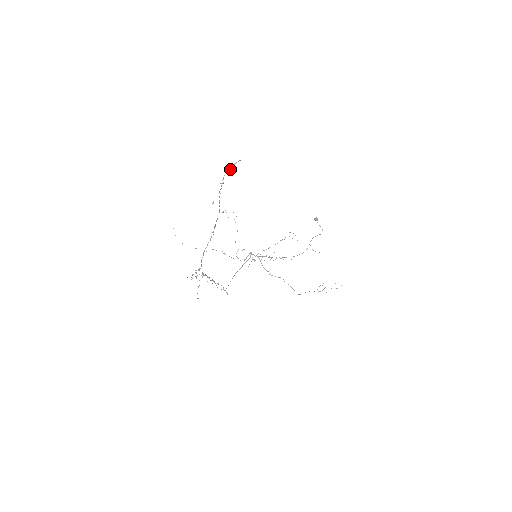
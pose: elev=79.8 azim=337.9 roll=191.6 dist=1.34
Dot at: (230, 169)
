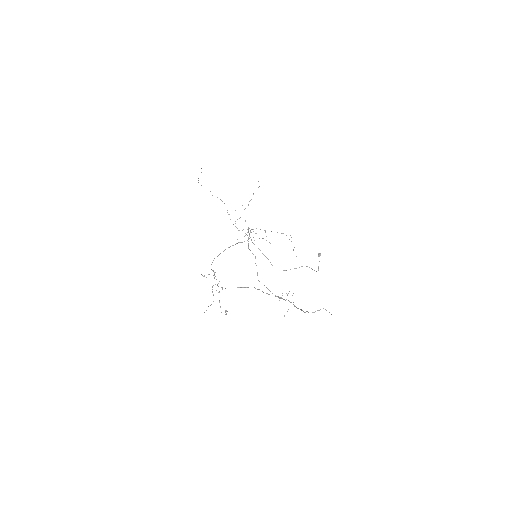
Dot at: (318, 310)
